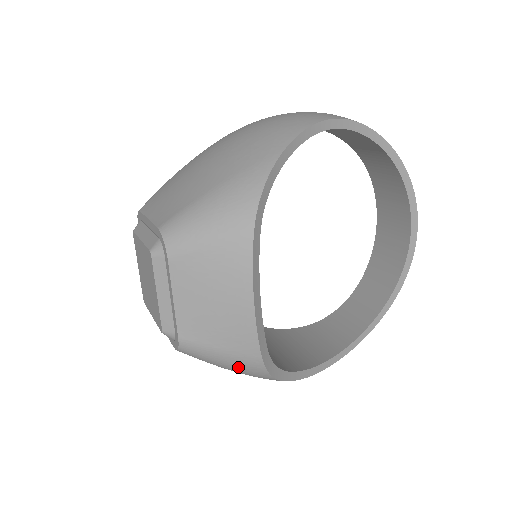
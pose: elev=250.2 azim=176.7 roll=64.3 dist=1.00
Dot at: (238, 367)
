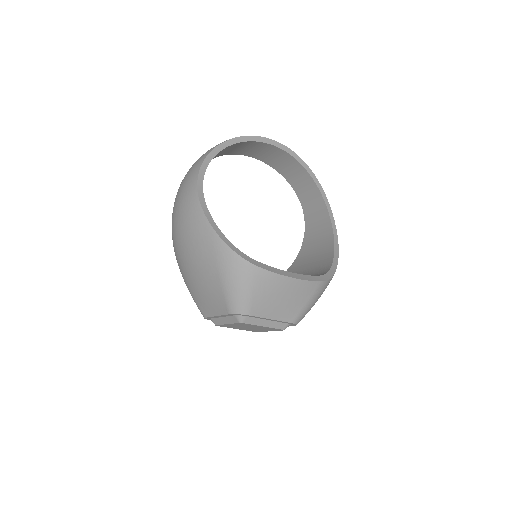
Dot at: (320, 295)
